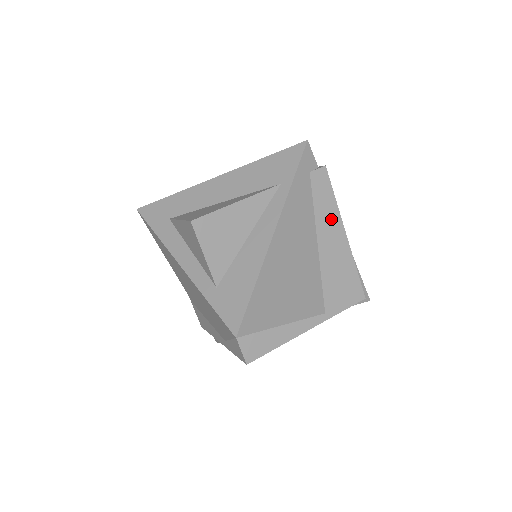
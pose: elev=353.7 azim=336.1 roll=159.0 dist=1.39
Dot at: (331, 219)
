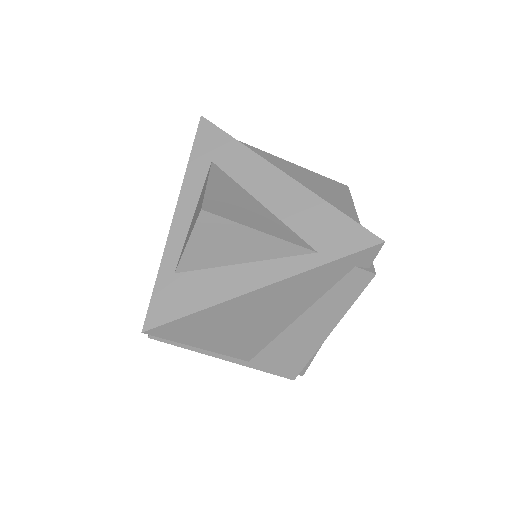
Dot at: (331, 312)
